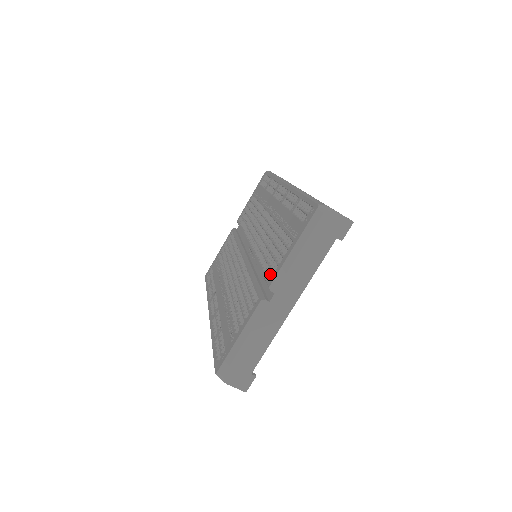
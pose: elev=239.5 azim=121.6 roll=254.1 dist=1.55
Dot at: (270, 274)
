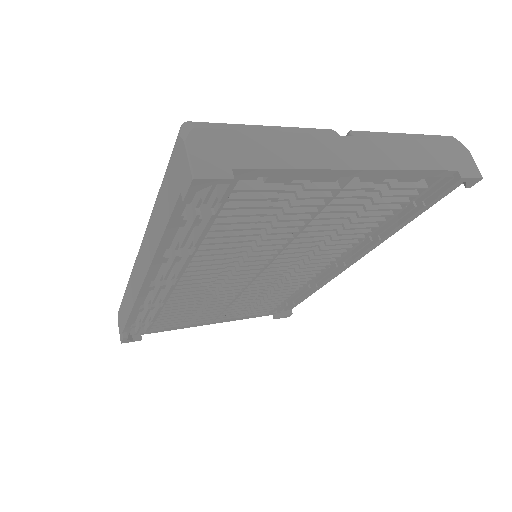
Dot at: occluded
